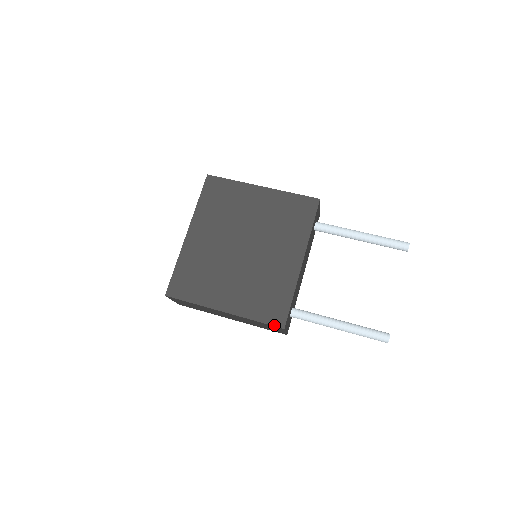
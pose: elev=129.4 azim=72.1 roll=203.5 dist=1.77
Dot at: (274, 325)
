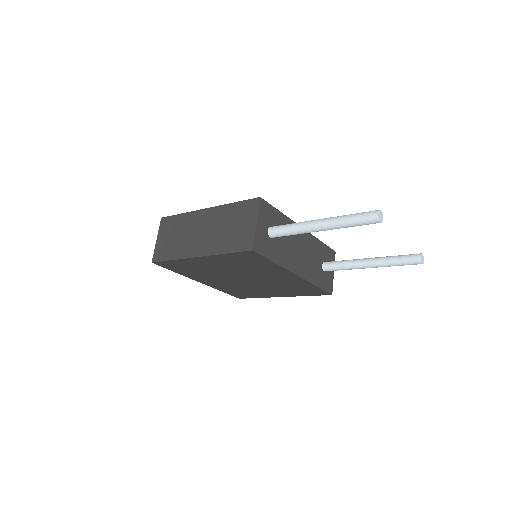
Dot at: (251, 199)
